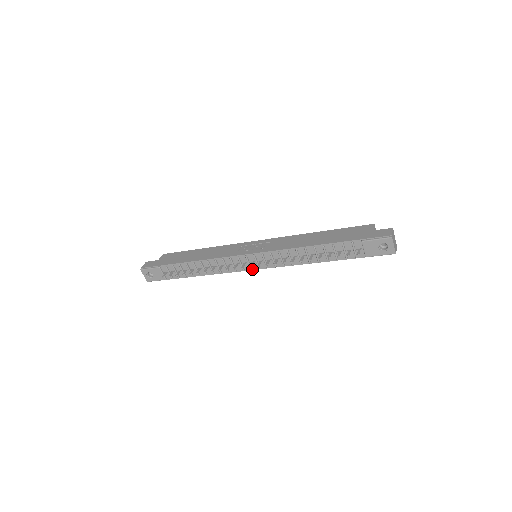
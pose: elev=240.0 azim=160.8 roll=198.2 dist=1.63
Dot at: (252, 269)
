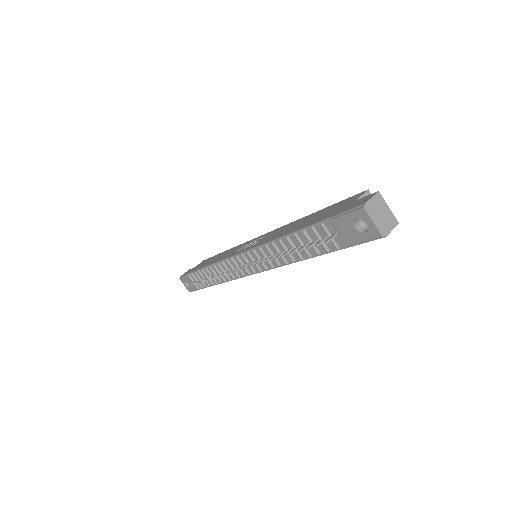
Dot at: (251, 273)
